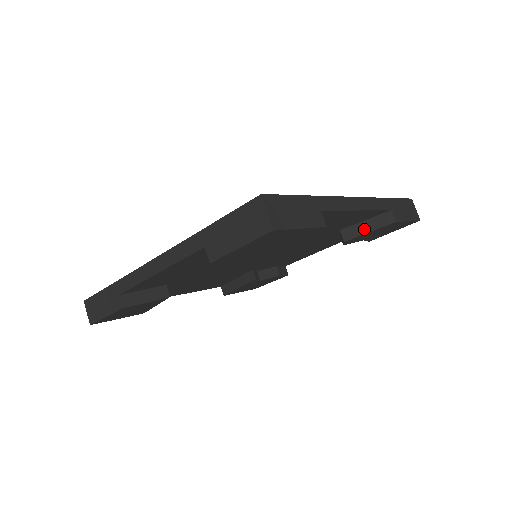
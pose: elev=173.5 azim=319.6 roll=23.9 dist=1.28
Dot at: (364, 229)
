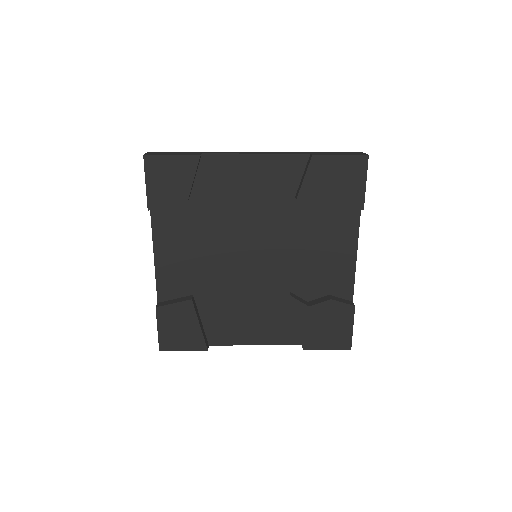
Dot at: (302, 180)
